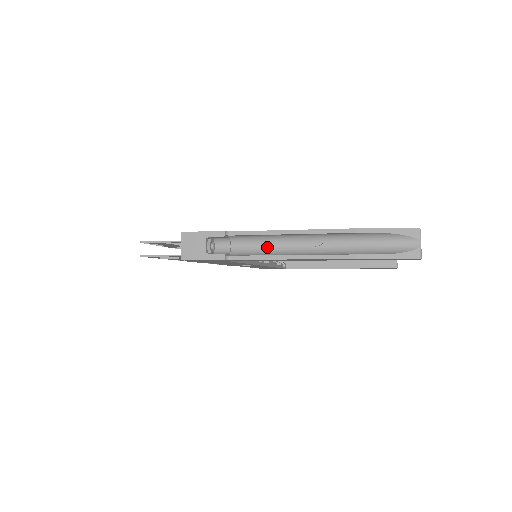
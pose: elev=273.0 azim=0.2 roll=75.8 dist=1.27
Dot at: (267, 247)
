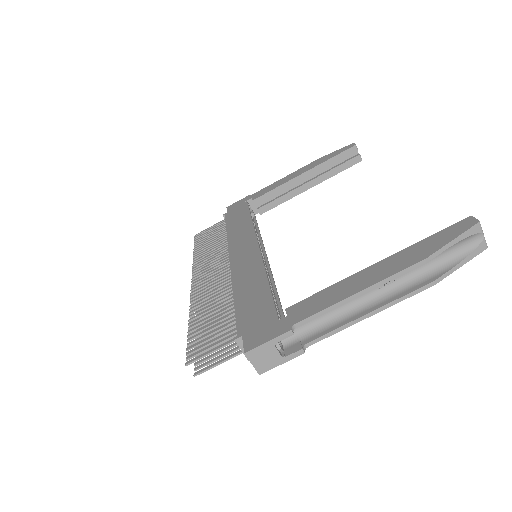
Dot at: (332, 311)
